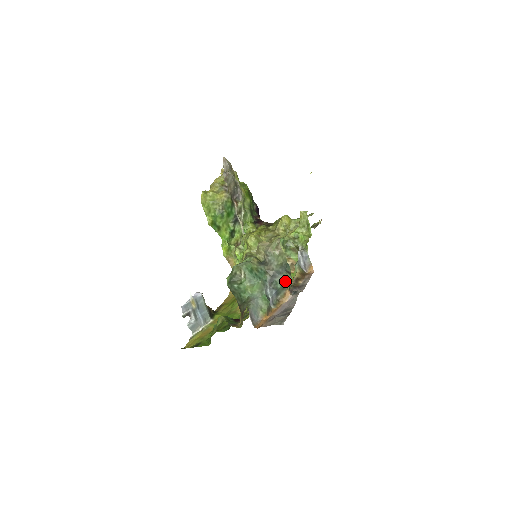
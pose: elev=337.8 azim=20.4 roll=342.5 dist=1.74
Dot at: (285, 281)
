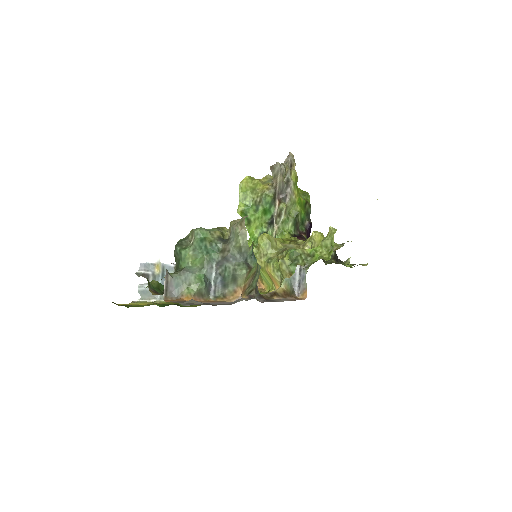
Dot at: (236, 271)
